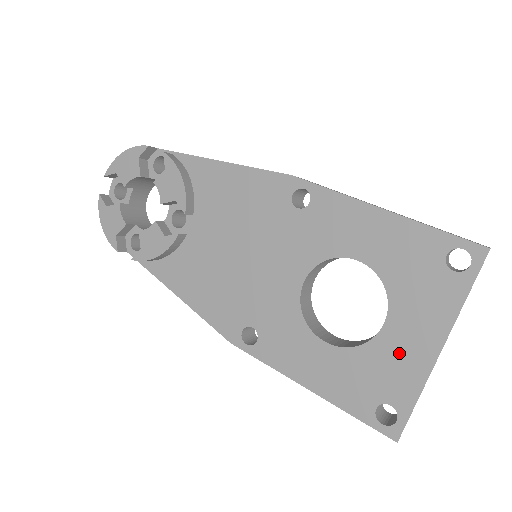
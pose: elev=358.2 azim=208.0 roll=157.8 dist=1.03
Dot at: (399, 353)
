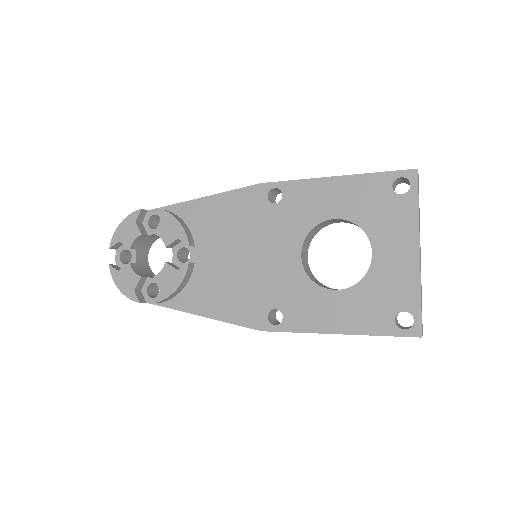
Dot at: (392, 269)
